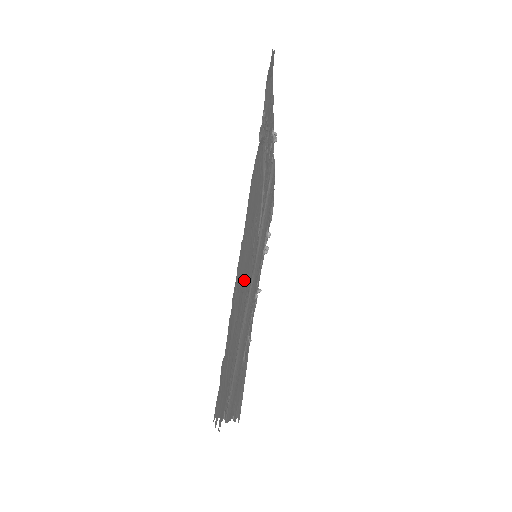
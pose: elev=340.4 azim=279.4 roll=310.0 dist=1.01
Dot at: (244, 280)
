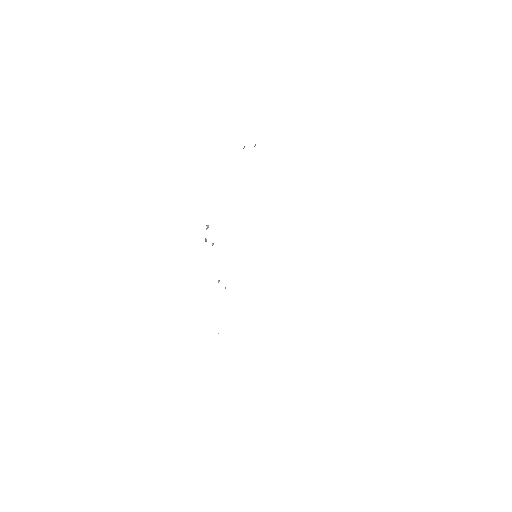
Dot at: occluded
